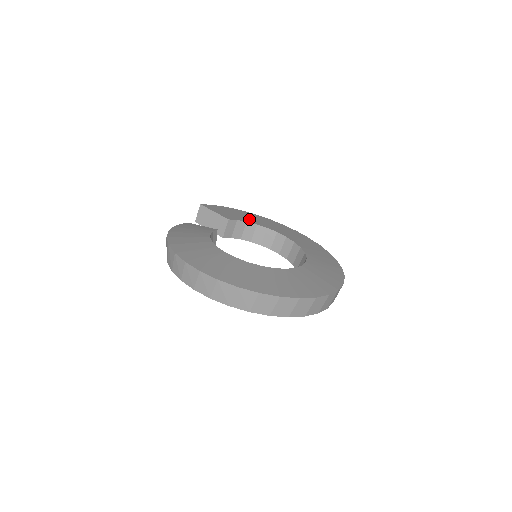
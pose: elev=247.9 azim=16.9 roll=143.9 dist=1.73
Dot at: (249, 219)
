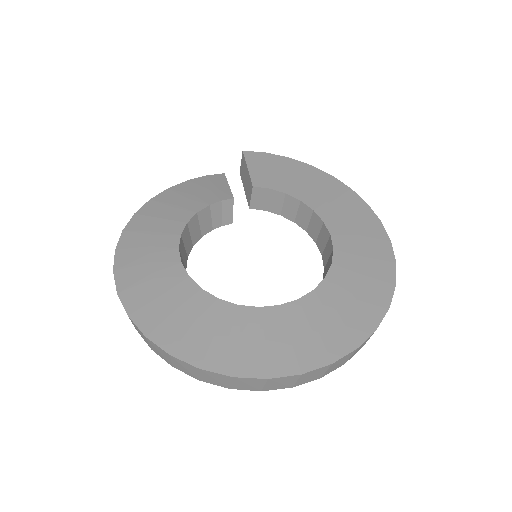
Dot at: (299, 188)
